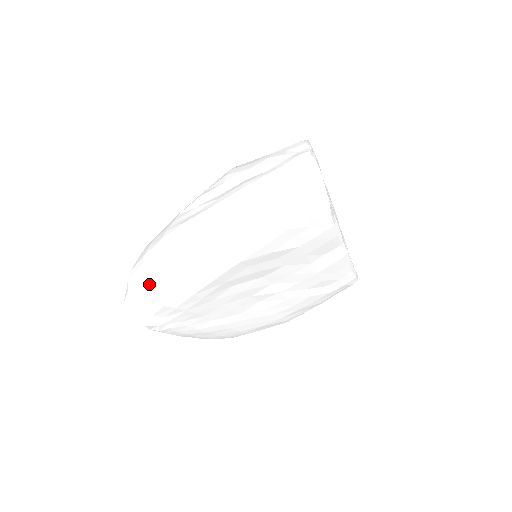
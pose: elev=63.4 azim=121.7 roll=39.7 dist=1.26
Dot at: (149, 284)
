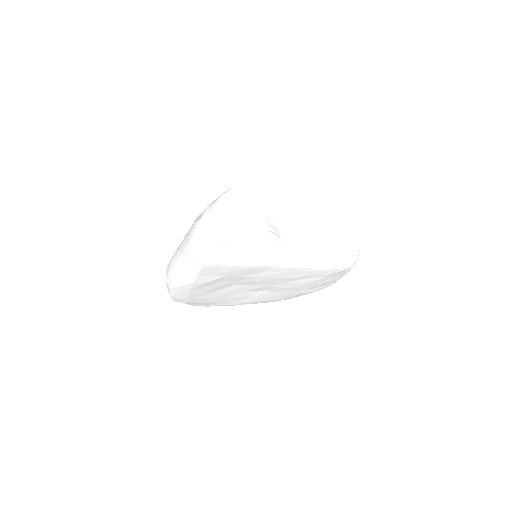
Dot at: occluded
